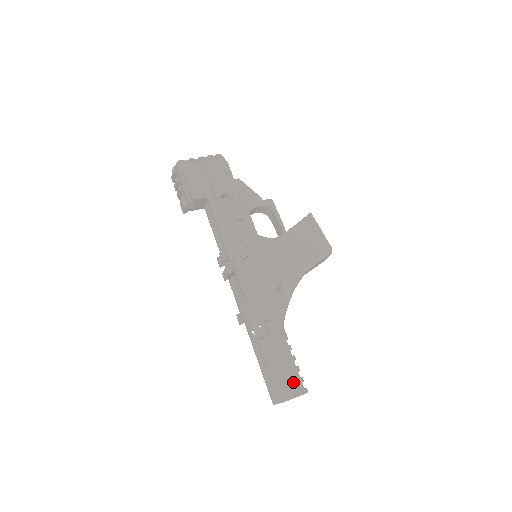
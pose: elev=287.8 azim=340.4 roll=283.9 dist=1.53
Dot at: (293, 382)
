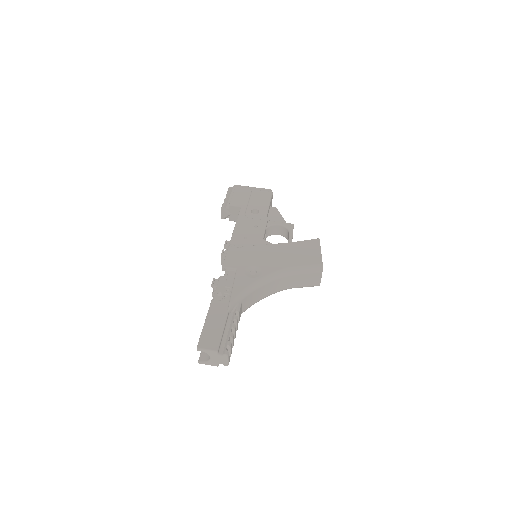
Dot at: (218, 339)
